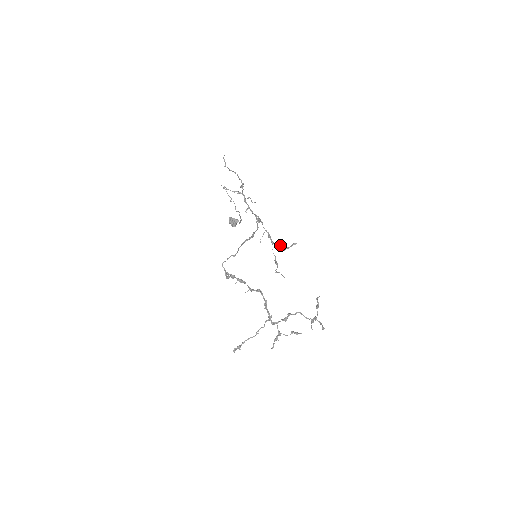
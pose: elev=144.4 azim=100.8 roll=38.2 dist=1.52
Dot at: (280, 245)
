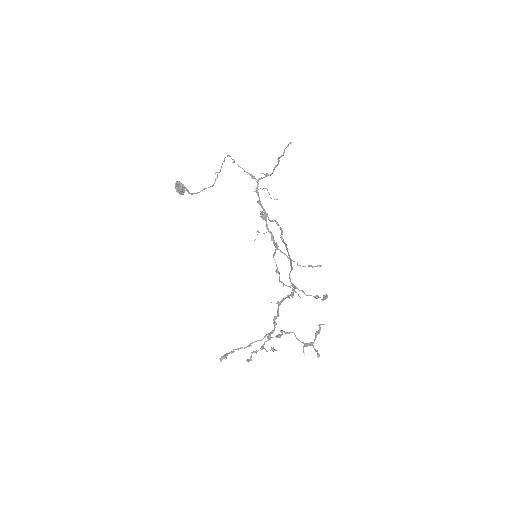
Dot at: occluded
